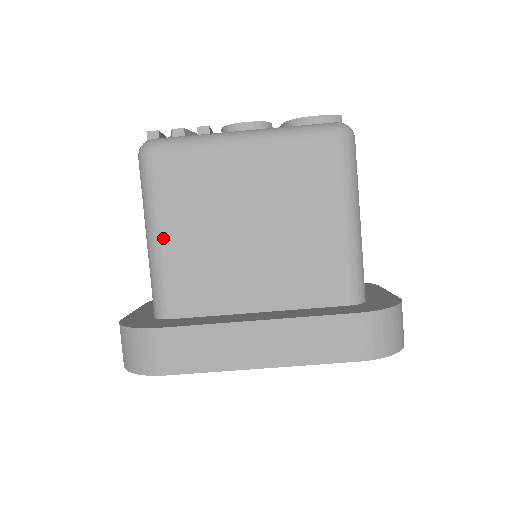
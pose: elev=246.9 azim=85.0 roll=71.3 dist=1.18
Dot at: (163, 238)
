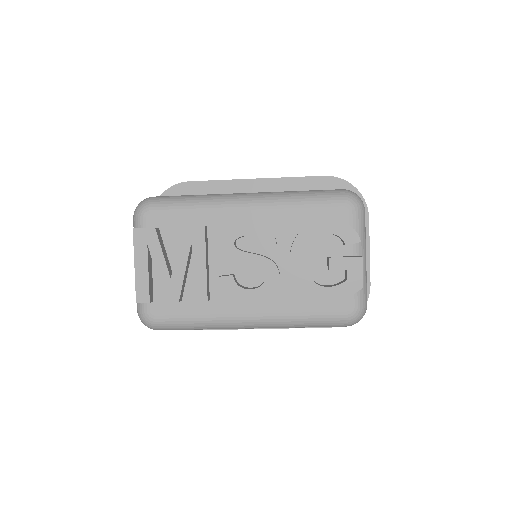
Dot at: occluded
